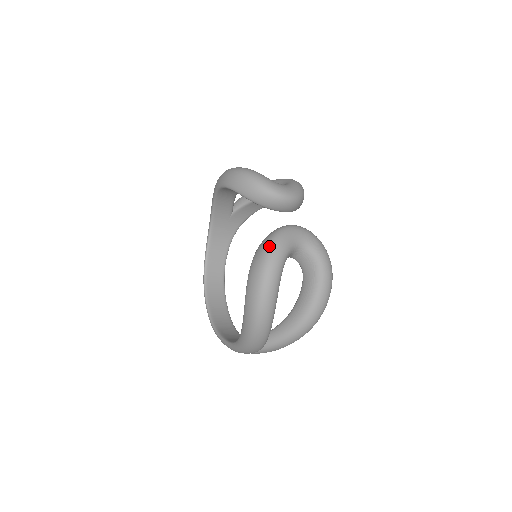
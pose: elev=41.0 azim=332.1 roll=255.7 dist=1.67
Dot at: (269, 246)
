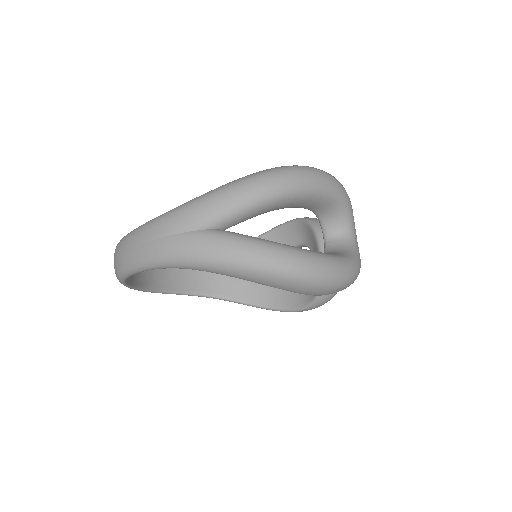
Dot at: occluded
